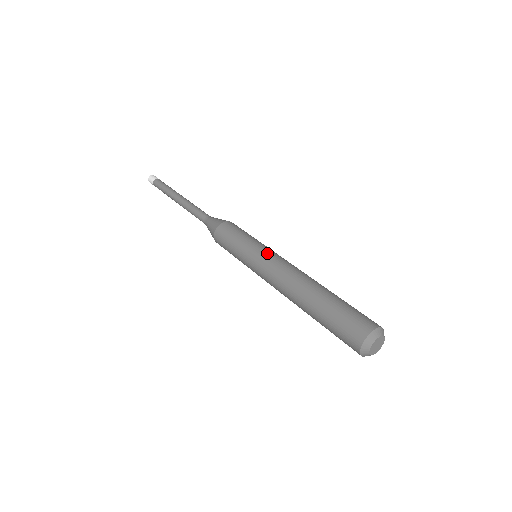
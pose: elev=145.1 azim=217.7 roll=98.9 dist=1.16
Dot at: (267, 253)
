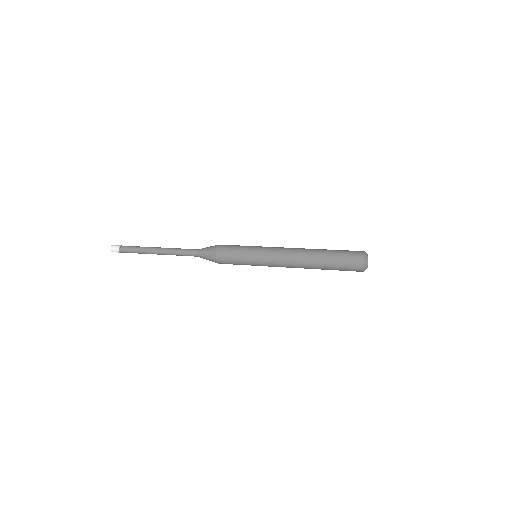
Dot at: occluded
